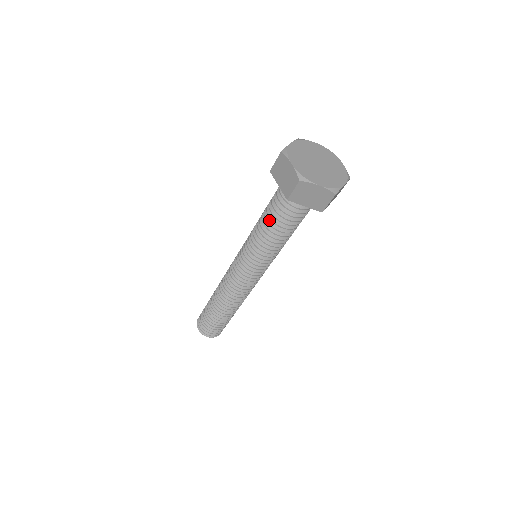
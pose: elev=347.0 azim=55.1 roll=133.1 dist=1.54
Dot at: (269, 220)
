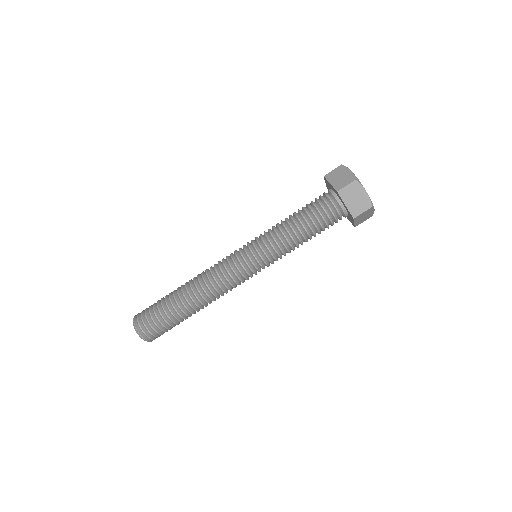
Dot at: (299, 216)
